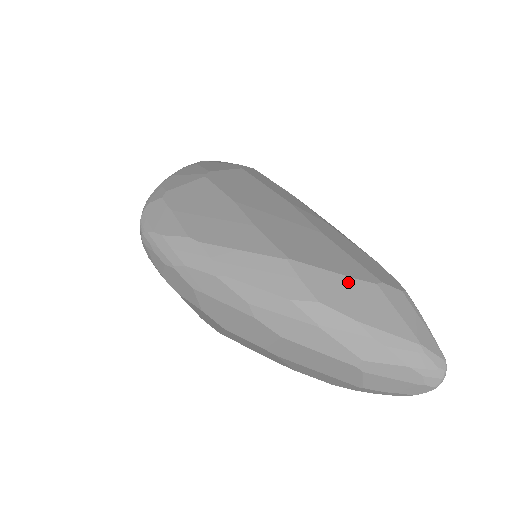
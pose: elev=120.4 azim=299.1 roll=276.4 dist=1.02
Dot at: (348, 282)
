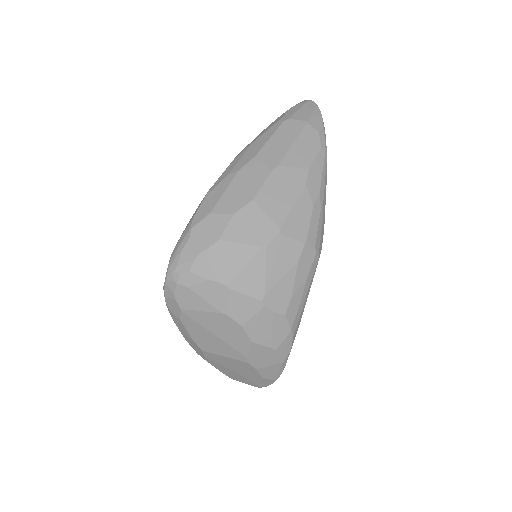
Dot at: occluded
